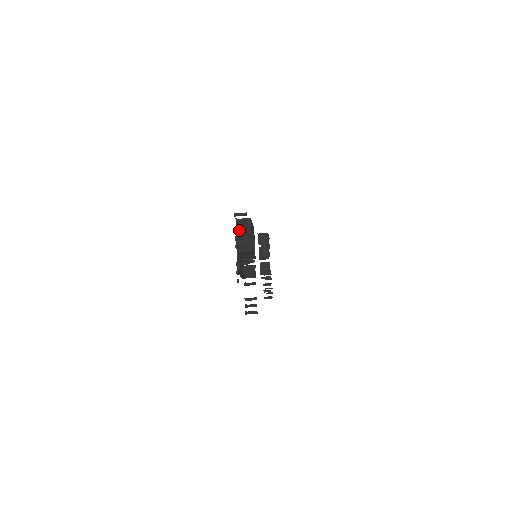
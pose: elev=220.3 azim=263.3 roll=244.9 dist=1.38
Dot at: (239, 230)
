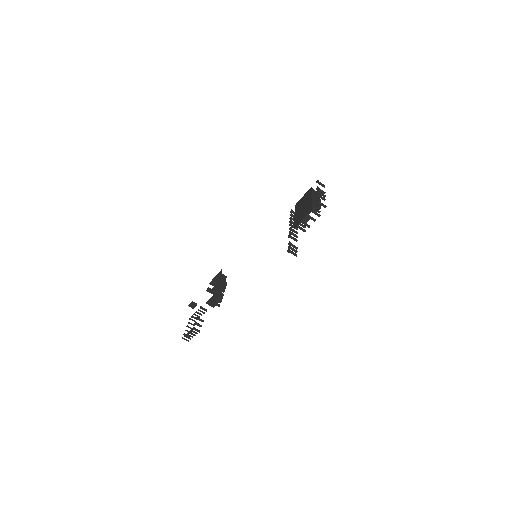
Dot at: (320, 189)
